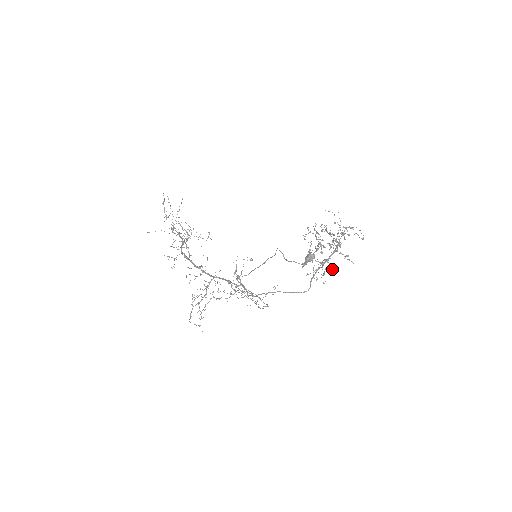
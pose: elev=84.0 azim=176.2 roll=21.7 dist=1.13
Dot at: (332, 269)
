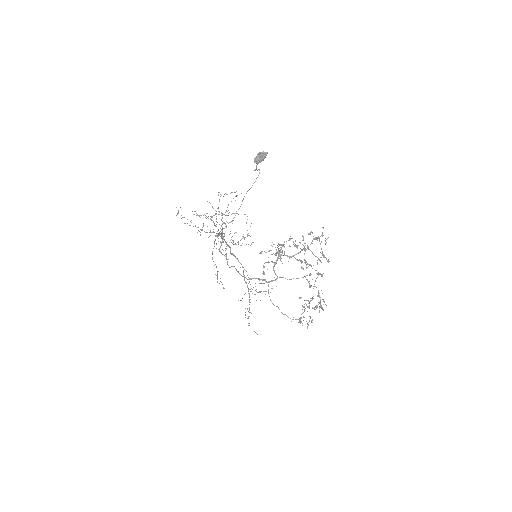
Dot at: occluded
